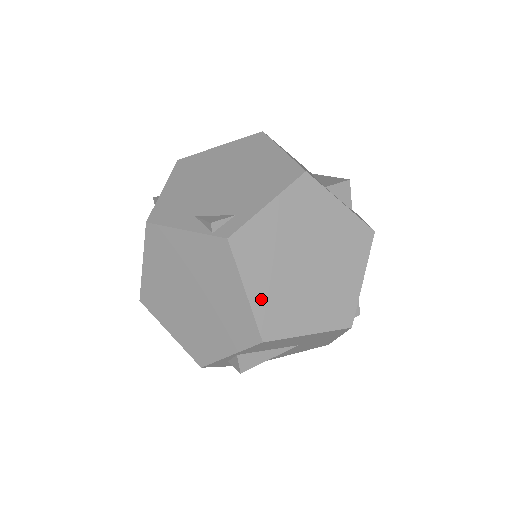
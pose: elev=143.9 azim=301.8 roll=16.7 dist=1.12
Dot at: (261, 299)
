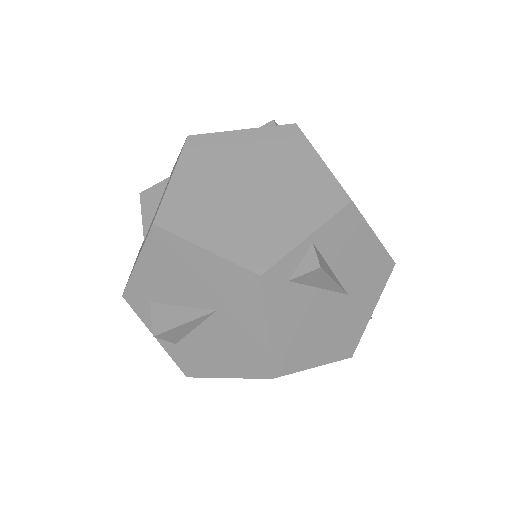
Dot at: occluded
